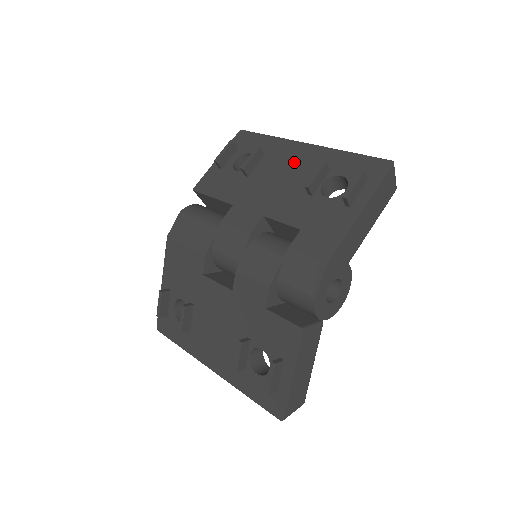
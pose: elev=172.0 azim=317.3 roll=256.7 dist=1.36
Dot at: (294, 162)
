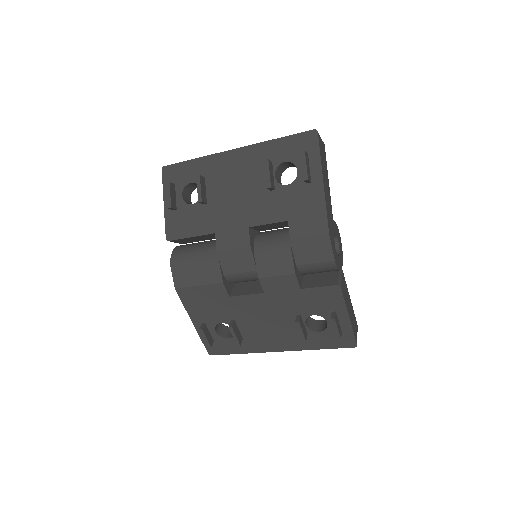
Dot at: (236, 171)
